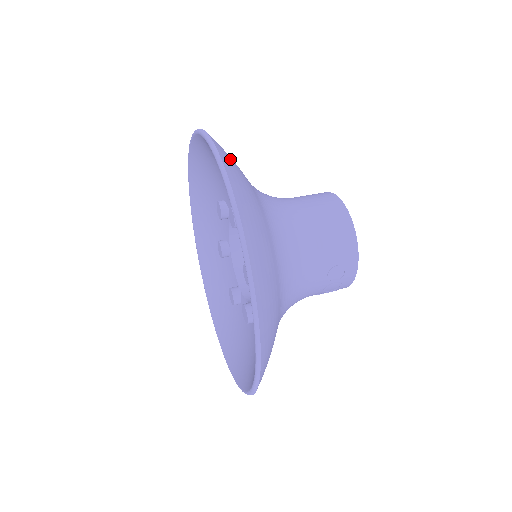
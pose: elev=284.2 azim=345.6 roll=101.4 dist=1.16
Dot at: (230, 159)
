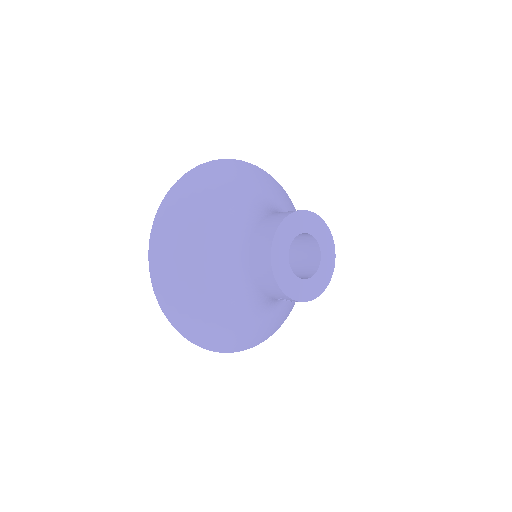
Dot at: (167, 241)
